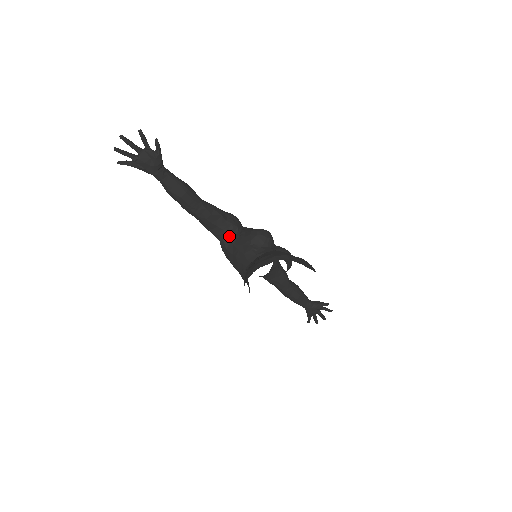
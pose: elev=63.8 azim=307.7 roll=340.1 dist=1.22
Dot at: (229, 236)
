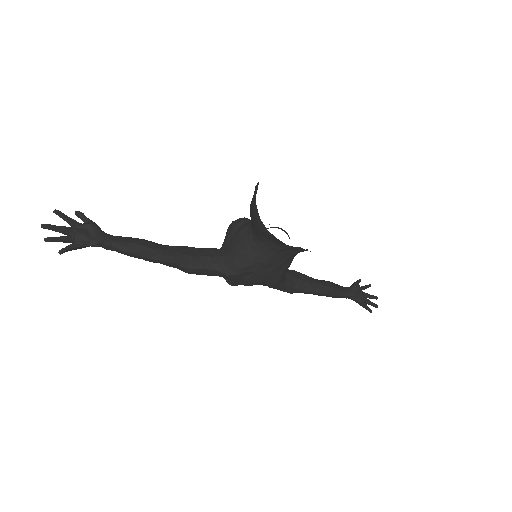
Dot at: (217, 256)
